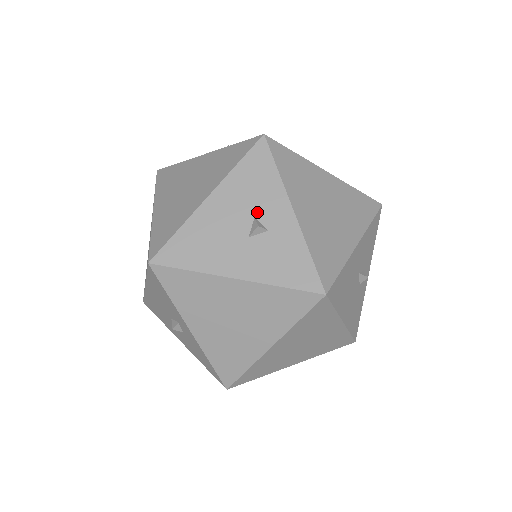
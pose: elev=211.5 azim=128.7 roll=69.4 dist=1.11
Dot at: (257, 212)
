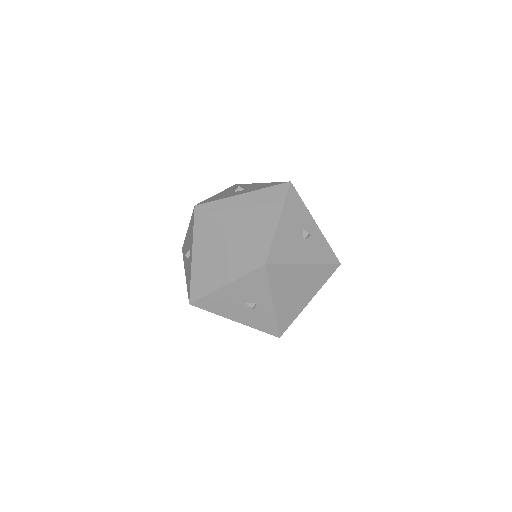
Dot at: (303, 226)
